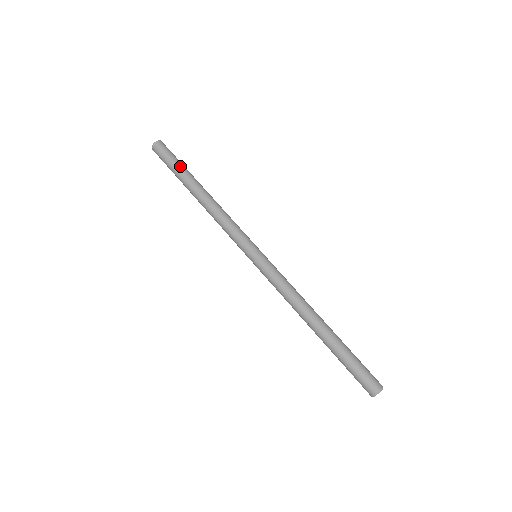
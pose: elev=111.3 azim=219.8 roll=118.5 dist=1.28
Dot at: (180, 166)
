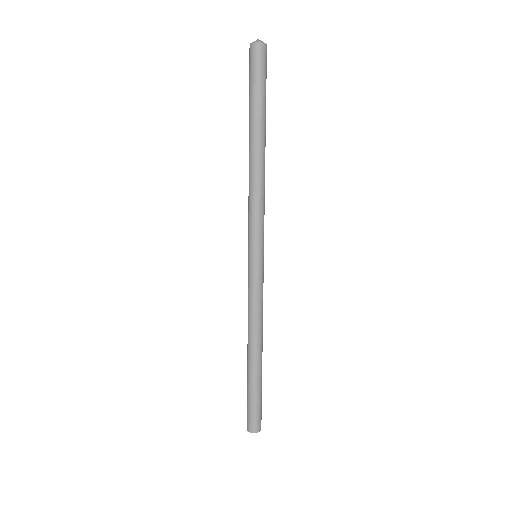
Dot at: (252, 100)
